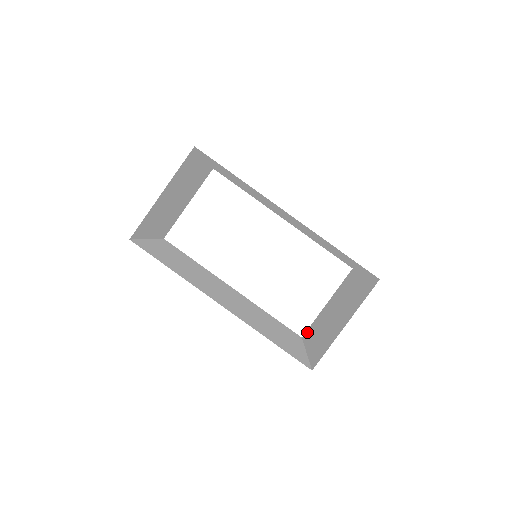
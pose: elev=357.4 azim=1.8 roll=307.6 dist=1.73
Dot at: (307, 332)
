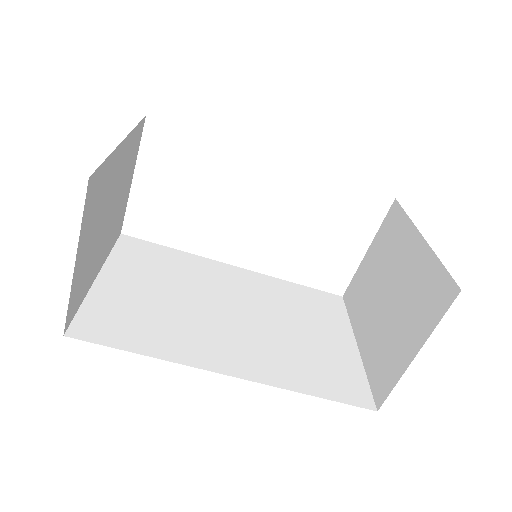
Dot at: (349, 294)
